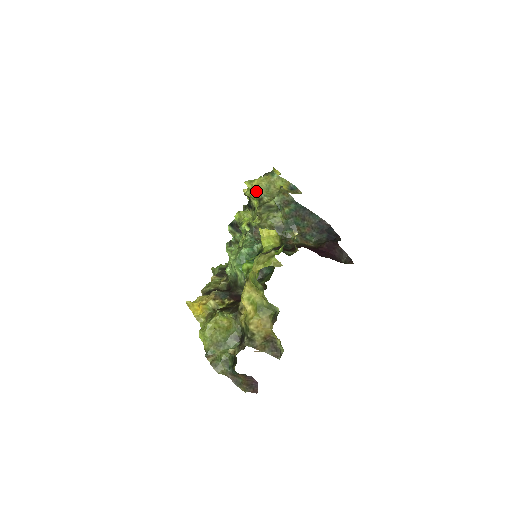
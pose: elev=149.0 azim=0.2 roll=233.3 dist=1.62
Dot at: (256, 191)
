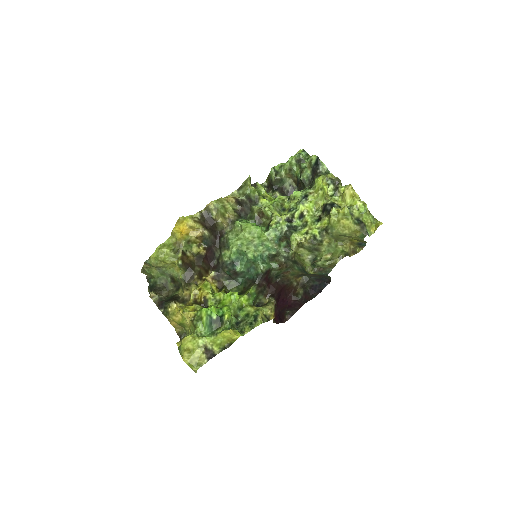
Dot at: (335, 225)
